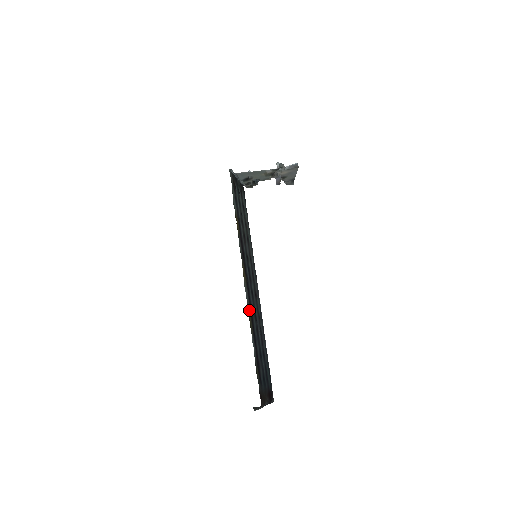
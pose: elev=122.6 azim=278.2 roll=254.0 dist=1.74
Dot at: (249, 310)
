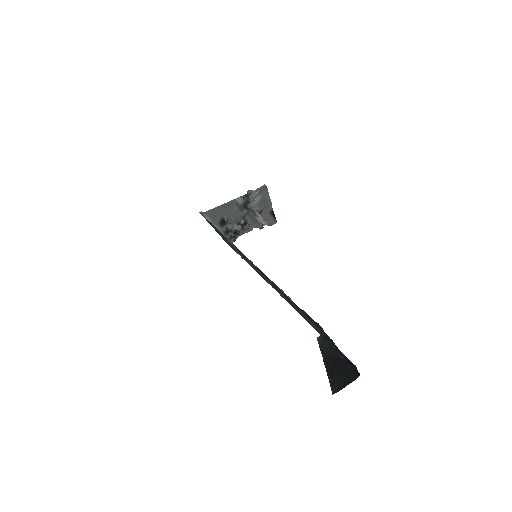
Dot at: occluded
